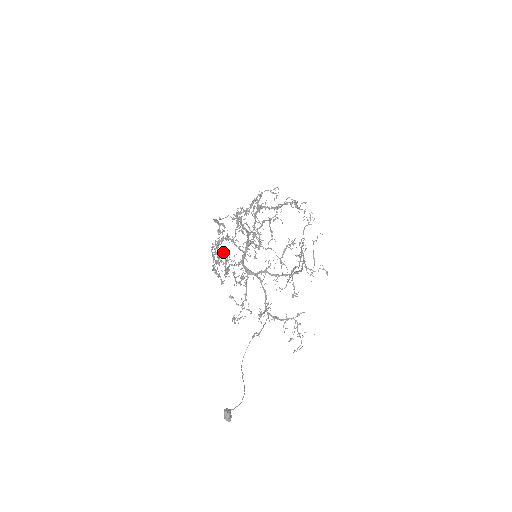
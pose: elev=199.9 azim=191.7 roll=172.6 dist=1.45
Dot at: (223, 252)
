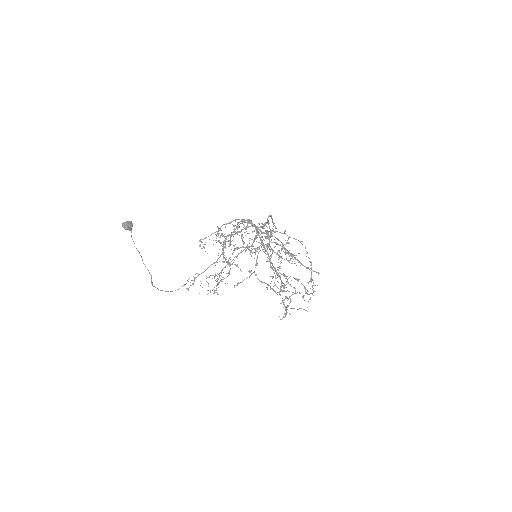
Dot at: occluded
